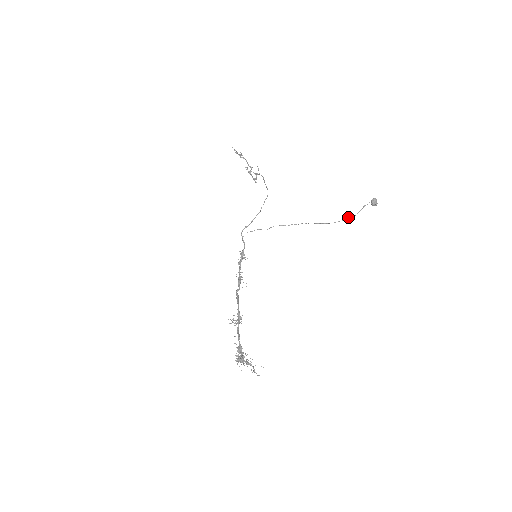
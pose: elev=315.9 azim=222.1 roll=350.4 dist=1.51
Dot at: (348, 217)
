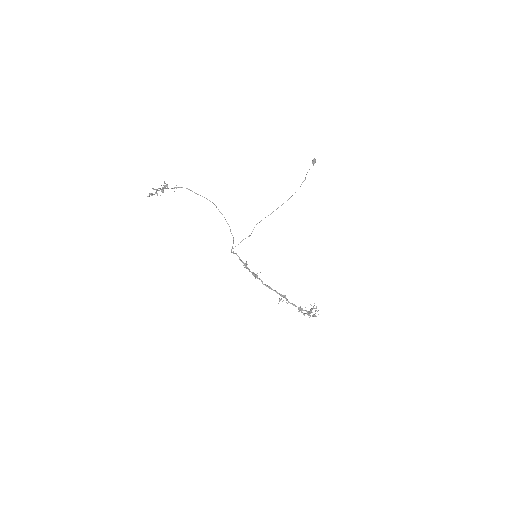
Dot at: occluded
